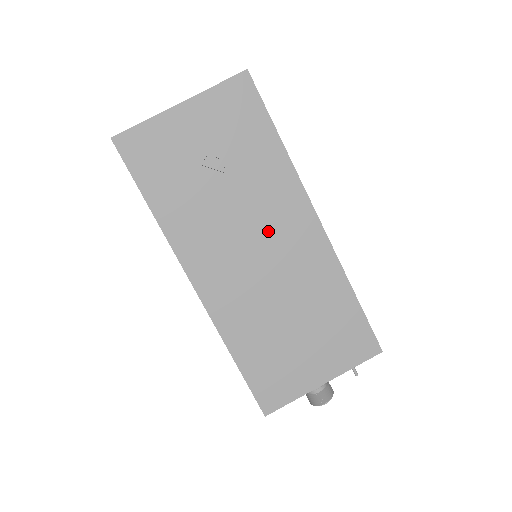
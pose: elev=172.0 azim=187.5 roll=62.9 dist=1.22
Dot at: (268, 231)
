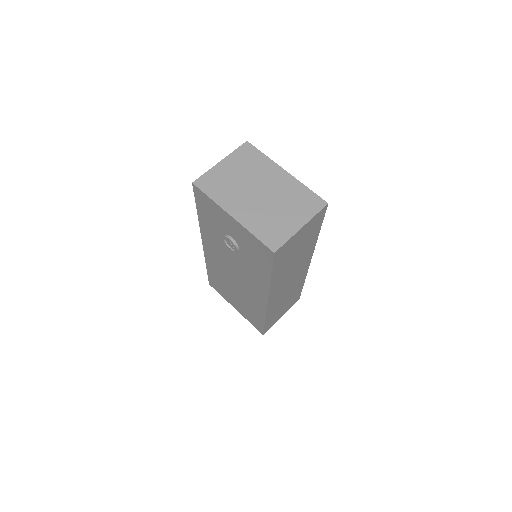
Dot at: (243, 277)
